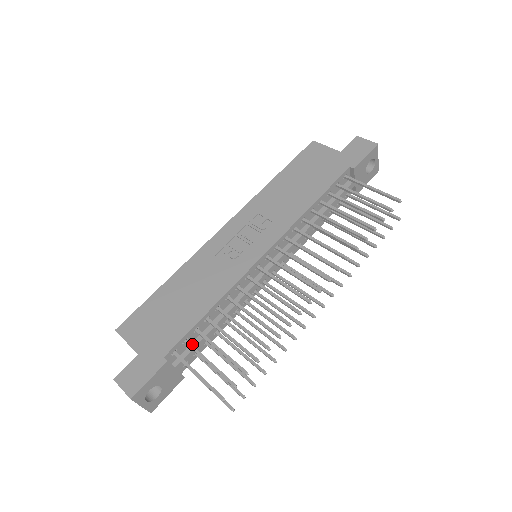
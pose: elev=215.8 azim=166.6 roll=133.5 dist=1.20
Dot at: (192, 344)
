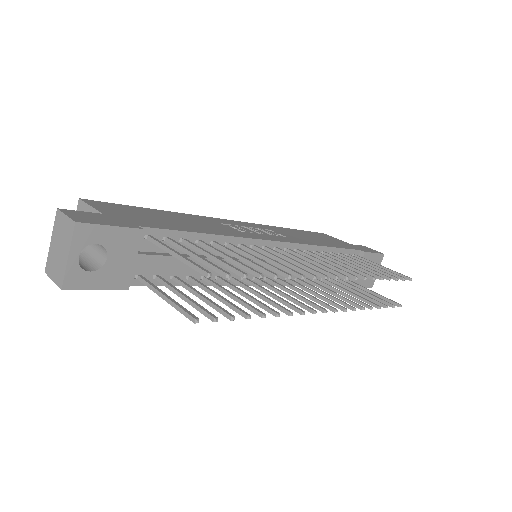
Dot at: (168, 253)
